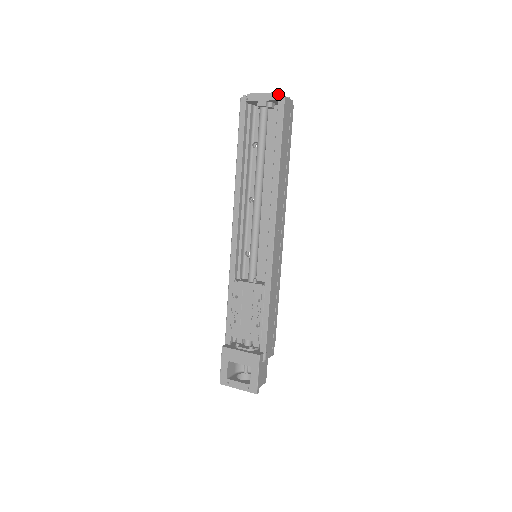
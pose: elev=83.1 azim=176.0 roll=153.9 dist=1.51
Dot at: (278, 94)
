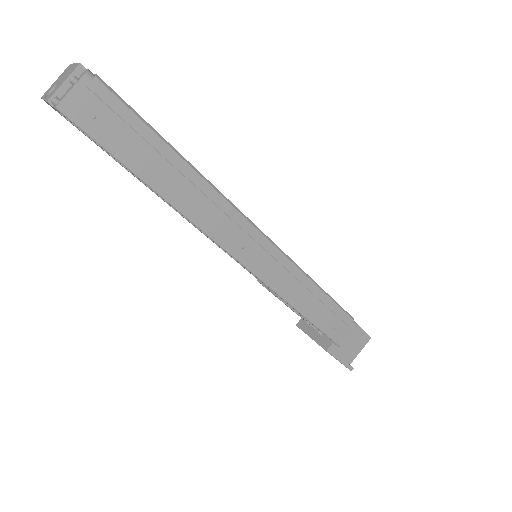
Dot at: (50, 103)
